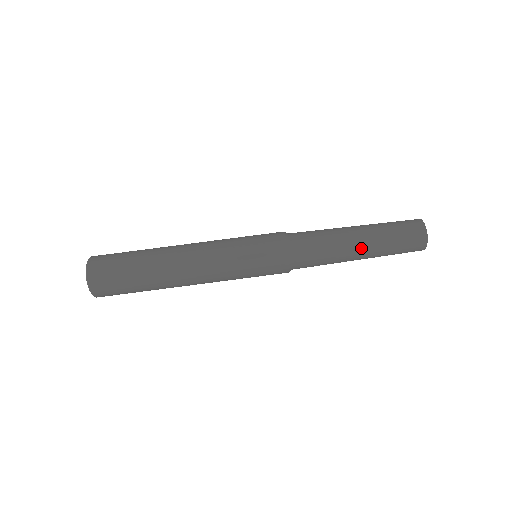
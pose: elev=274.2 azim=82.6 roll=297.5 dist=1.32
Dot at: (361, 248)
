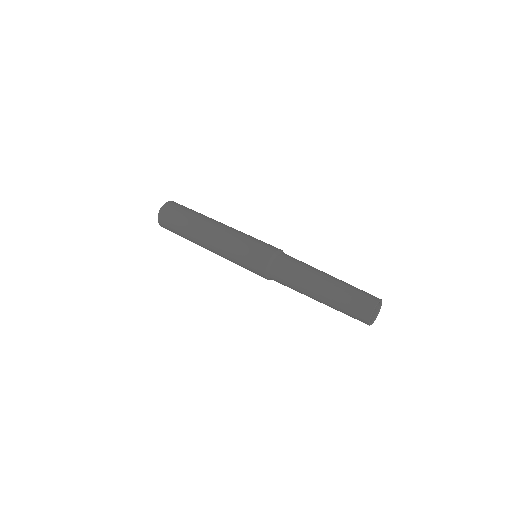
Dot at: (329, 275)
